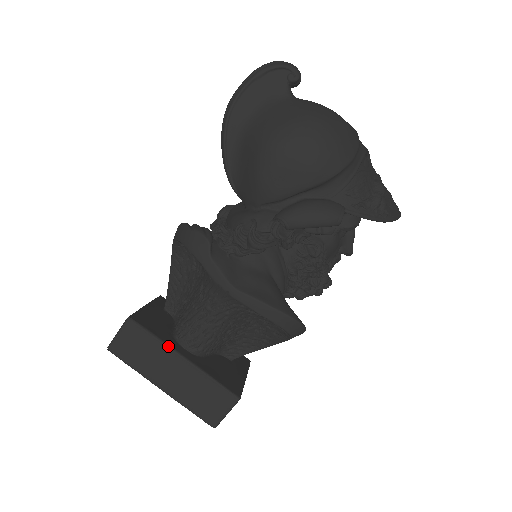
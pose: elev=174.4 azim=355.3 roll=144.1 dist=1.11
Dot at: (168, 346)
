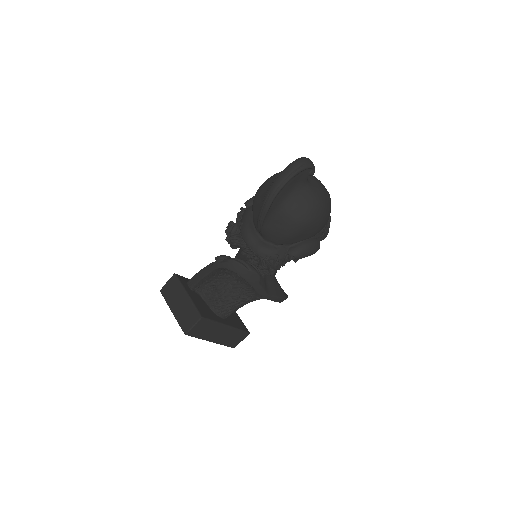
Dot at: (221, 323)
